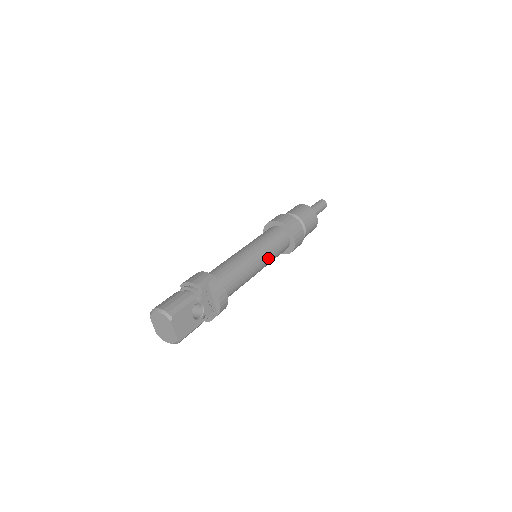
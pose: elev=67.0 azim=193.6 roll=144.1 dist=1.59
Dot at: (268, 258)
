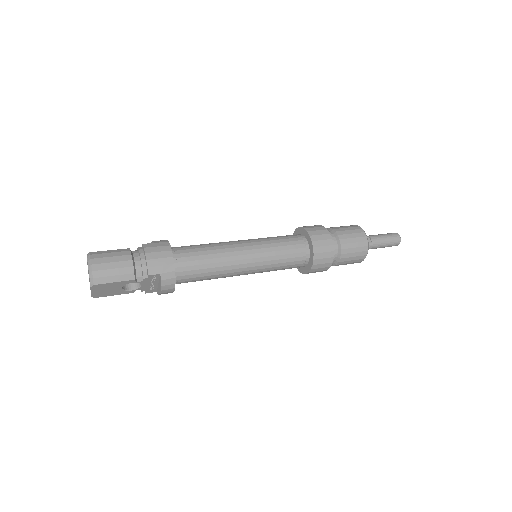
Dot at: (261, 271)
